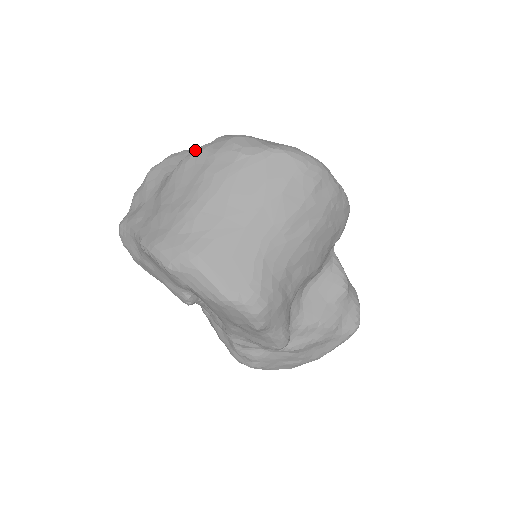
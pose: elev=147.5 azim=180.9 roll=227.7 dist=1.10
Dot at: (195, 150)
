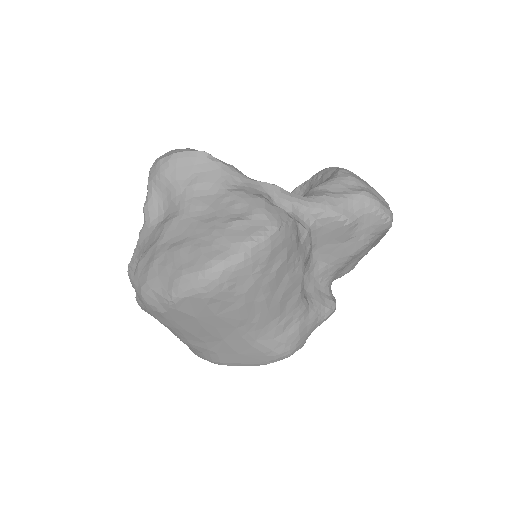
Dot at: occluded
